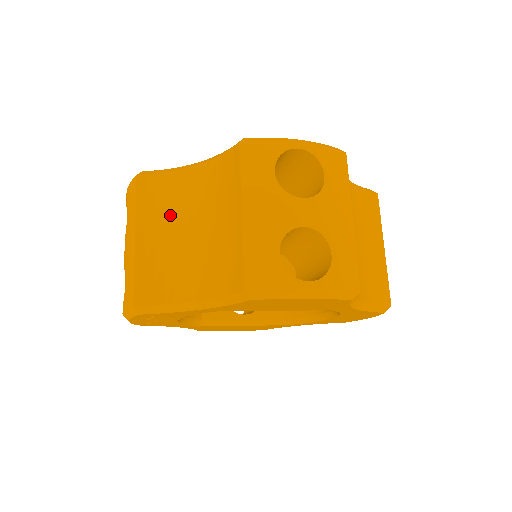
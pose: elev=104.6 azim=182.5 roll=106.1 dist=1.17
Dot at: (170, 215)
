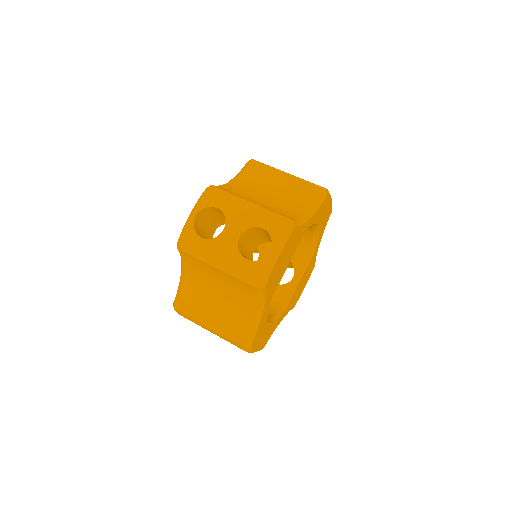
Dot at: (204, 302)
